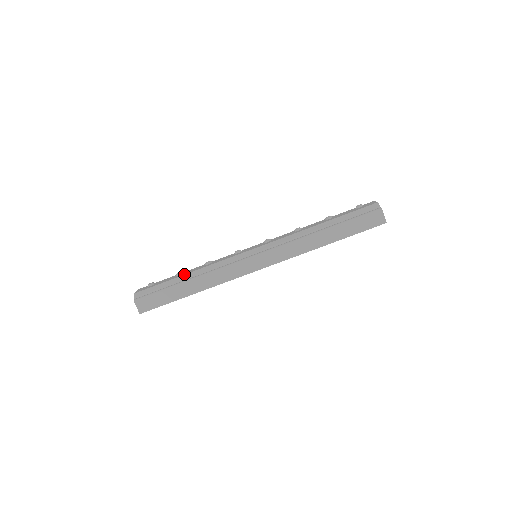
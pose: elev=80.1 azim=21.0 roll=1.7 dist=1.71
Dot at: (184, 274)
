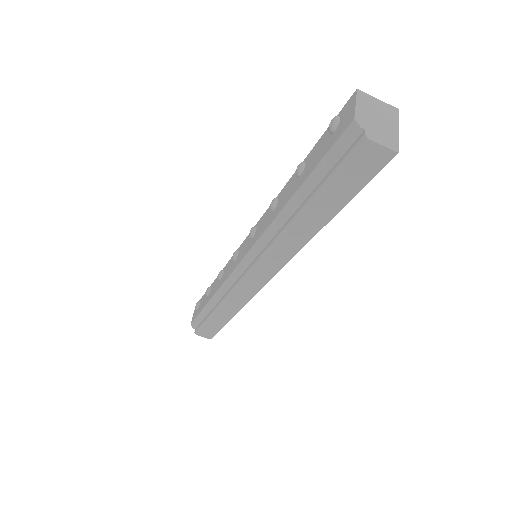
Dot at: (208, 301)
